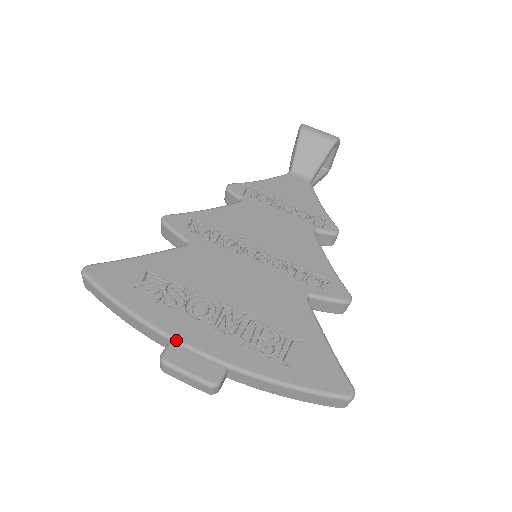
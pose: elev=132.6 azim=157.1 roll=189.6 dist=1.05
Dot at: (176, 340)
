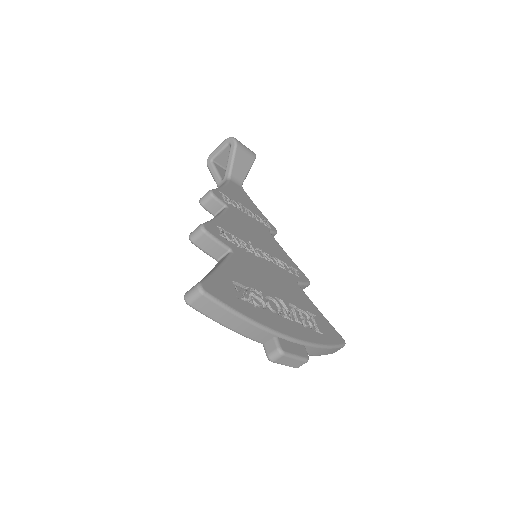
Dot at: (281, 334)
